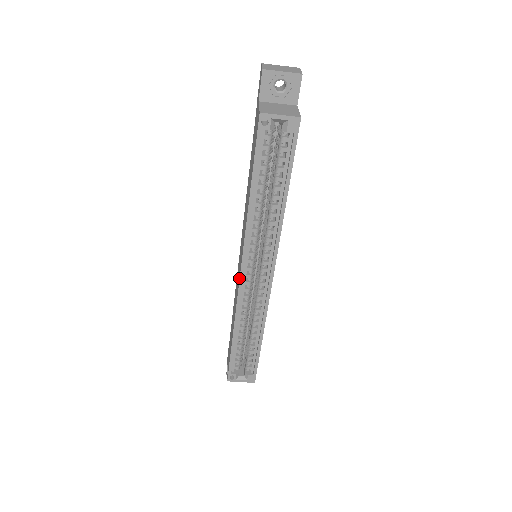
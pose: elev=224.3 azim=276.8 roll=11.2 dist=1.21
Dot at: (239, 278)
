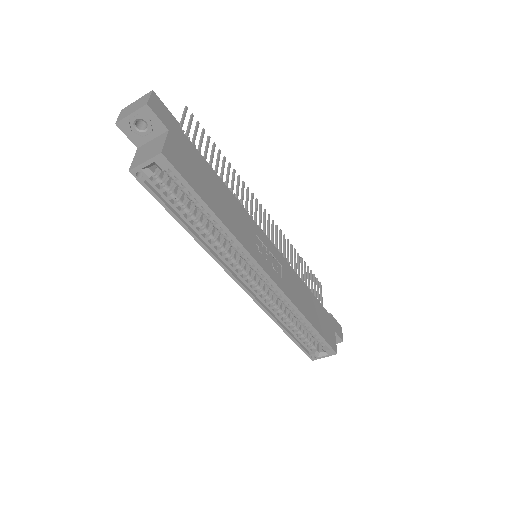
Dot at: (243, 289)
